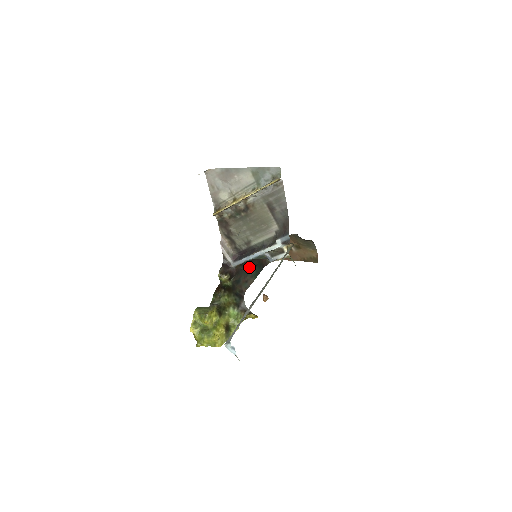
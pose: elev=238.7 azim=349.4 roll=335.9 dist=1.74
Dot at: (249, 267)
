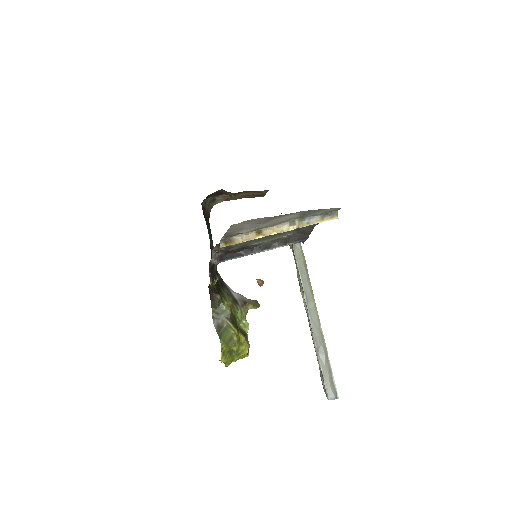
Dot at: occluded
